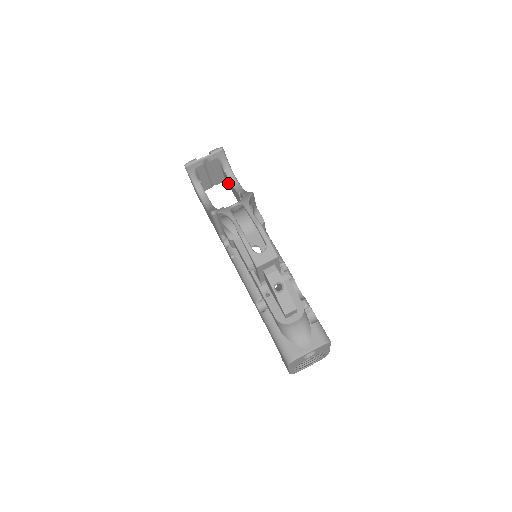
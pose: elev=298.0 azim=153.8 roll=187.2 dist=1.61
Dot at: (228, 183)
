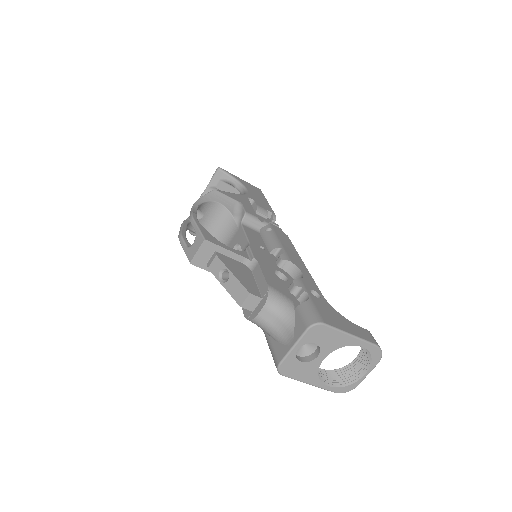
Dot at: occluded
